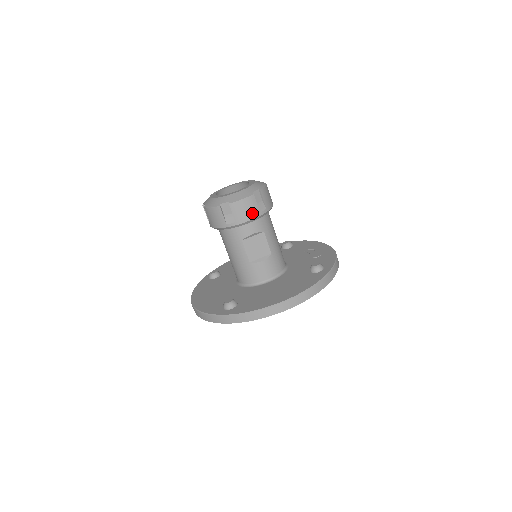
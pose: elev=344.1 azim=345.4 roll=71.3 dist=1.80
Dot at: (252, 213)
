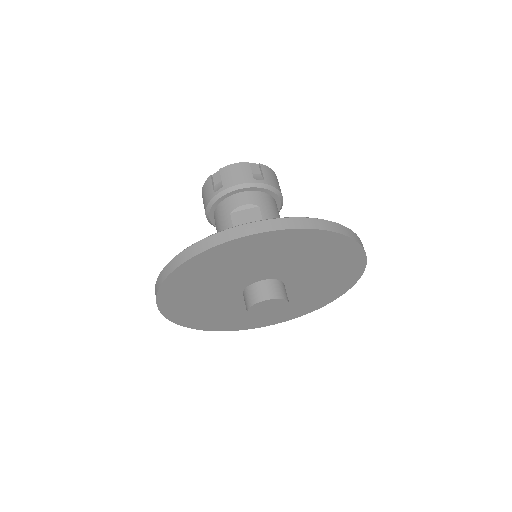
Dot at: (243, 178)
